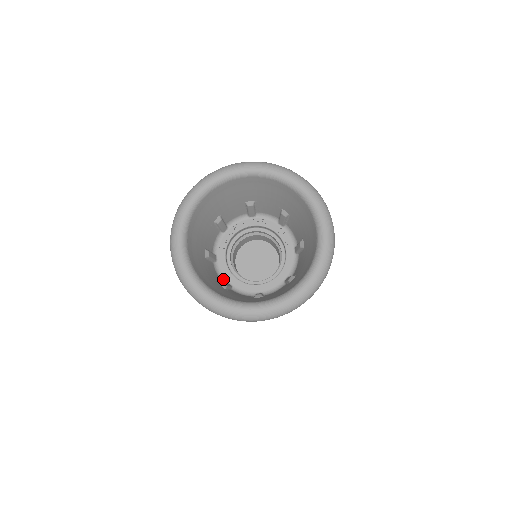
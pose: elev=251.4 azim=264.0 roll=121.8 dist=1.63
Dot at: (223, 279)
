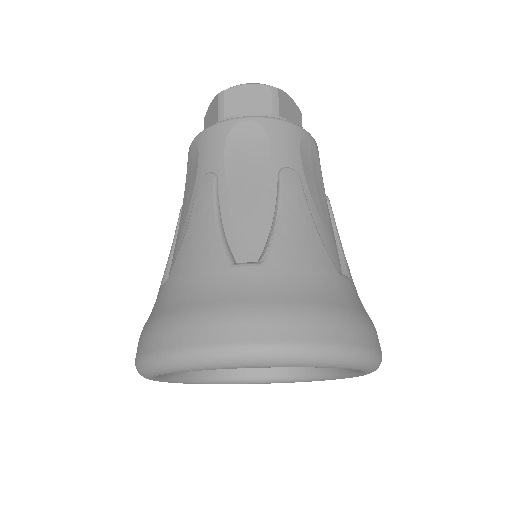
Dot at: occluded
